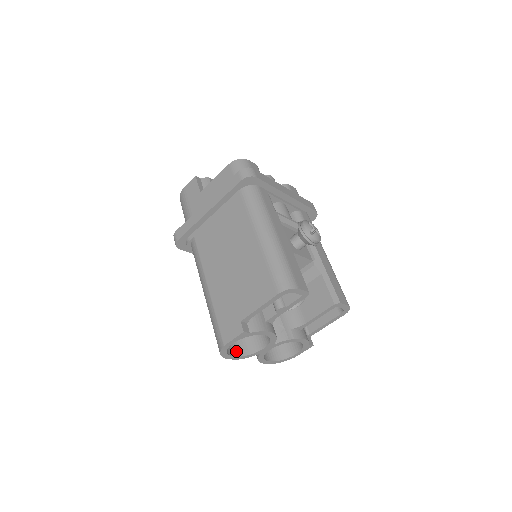
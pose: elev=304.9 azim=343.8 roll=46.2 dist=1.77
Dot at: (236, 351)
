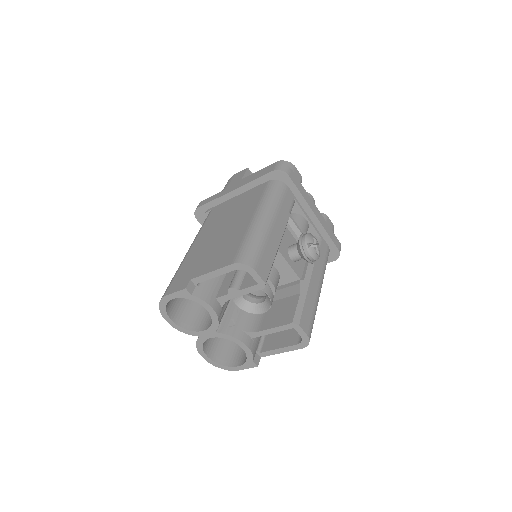
Dot at: (178, 319)
